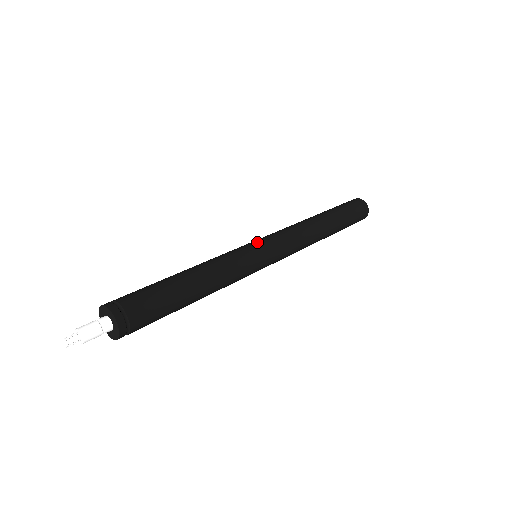
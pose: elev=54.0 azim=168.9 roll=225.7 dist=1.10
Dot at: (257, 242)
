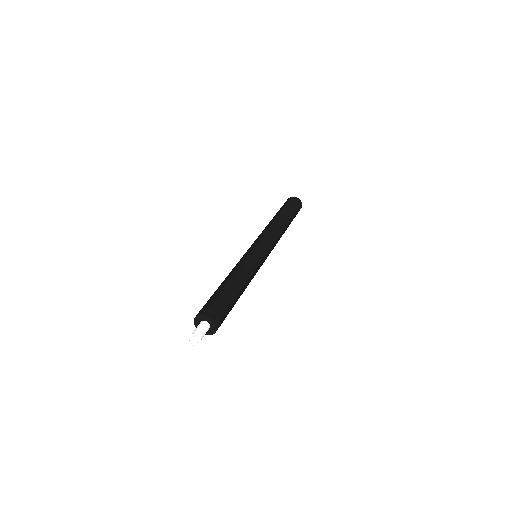
Dot at: (264, 251)
